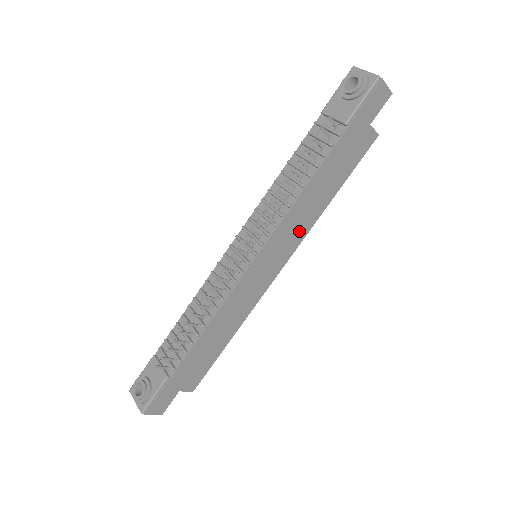
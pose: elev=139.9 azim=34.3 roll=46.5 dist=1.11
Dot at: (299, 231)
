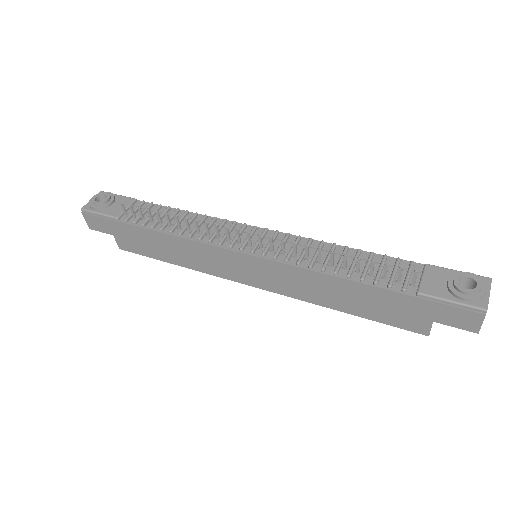
Dot at: (295, 289)
